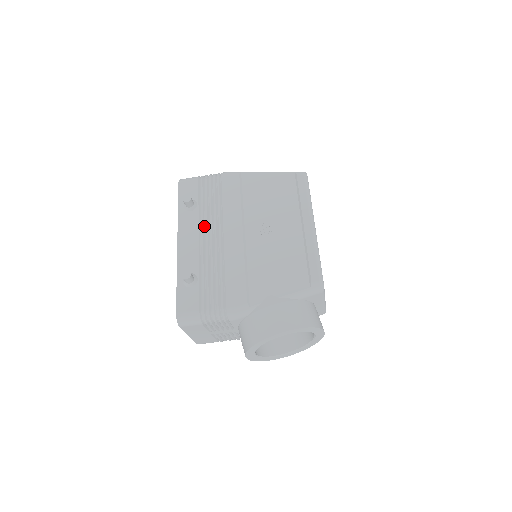
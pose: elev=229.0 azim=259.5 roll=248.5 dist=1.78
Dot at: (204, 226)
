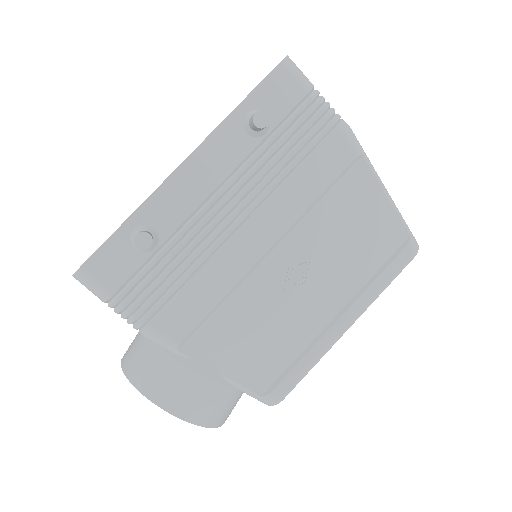
Dot at: (240, 178)
